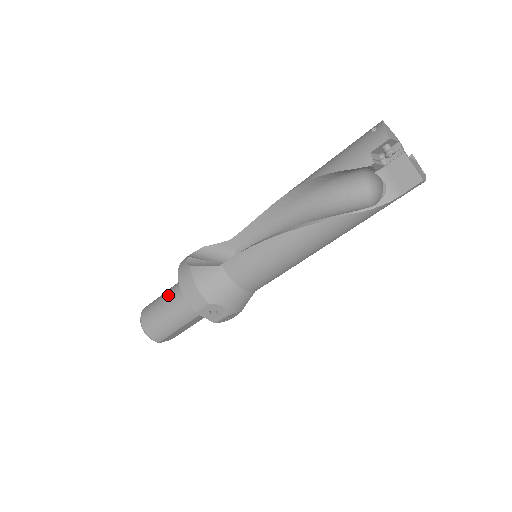
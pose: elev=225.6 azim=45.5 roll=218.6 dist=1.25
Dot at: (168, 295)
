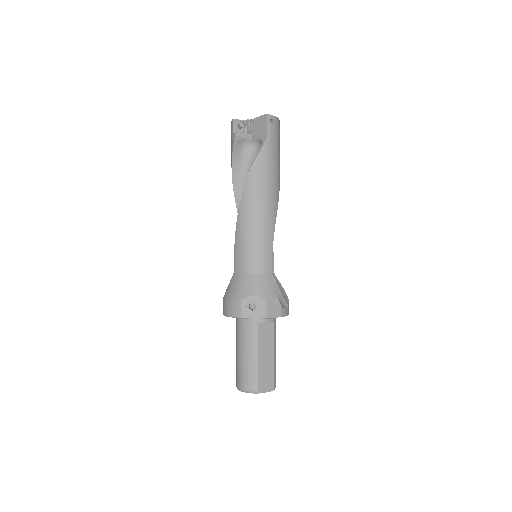
Dot at: (236, 344)
